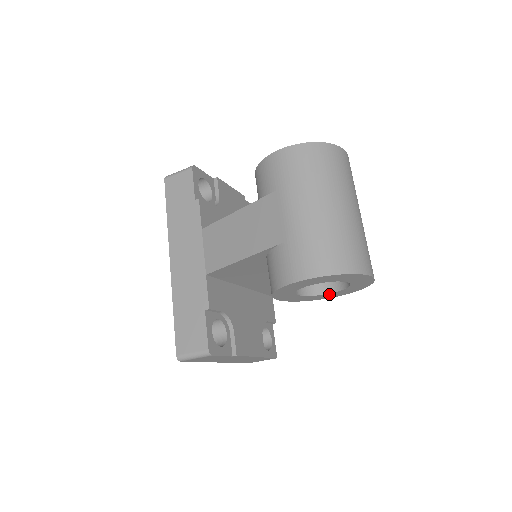
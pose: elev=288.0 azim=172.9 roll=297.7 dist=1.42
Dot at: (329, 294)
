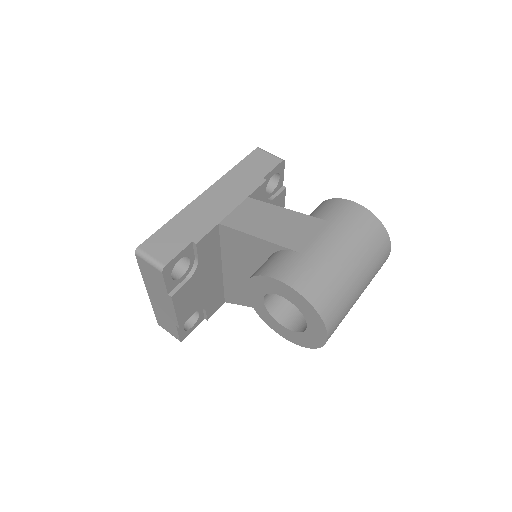
Dot at: (280, 326)
